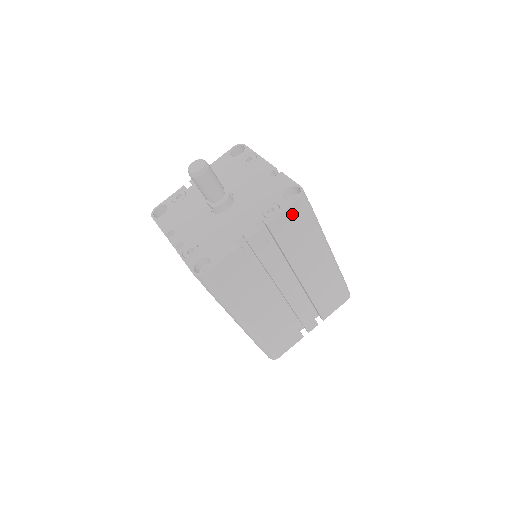
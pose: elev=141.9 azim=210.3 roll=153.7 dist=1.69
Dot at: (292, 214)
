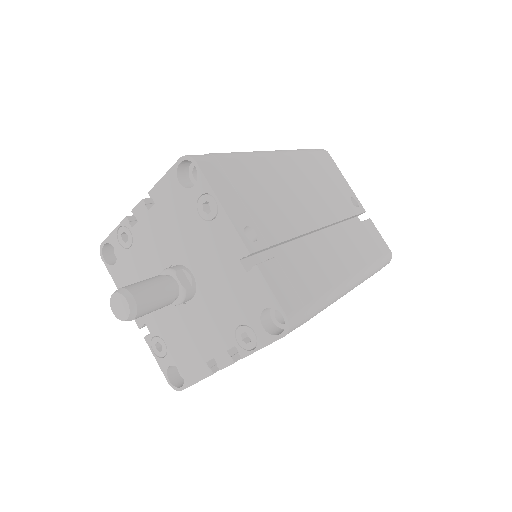
Dot at: occluded
